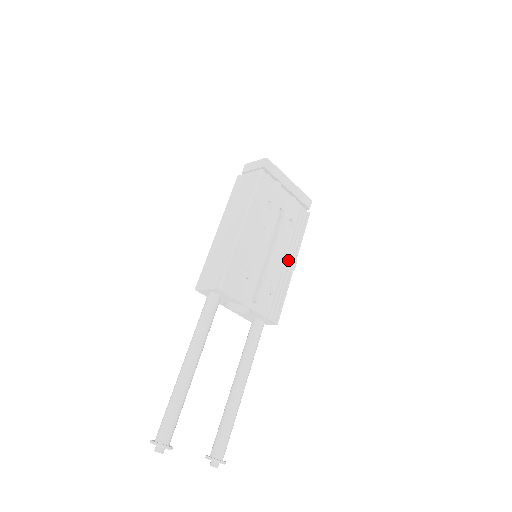
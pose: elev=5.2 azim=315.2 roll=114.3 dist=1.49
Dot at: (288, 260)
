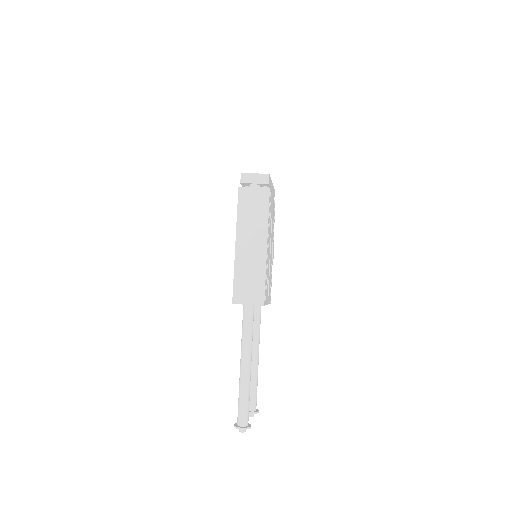
Dot at: (273, 251)
